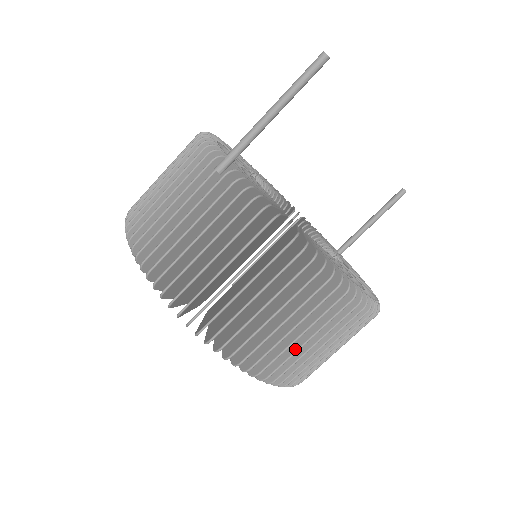
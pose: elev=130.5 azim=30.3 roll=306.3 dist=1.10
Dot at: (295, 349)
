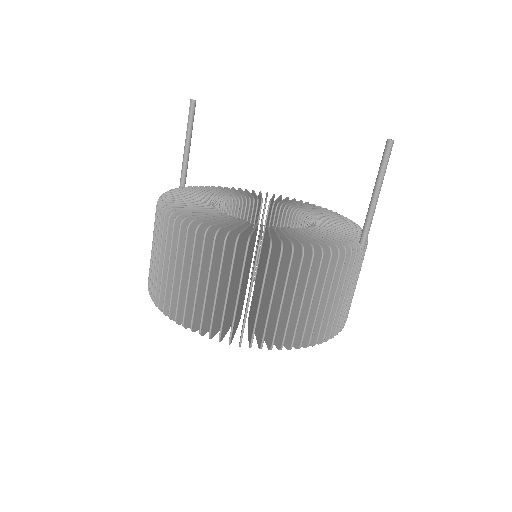
Dot at: (173, 283)
